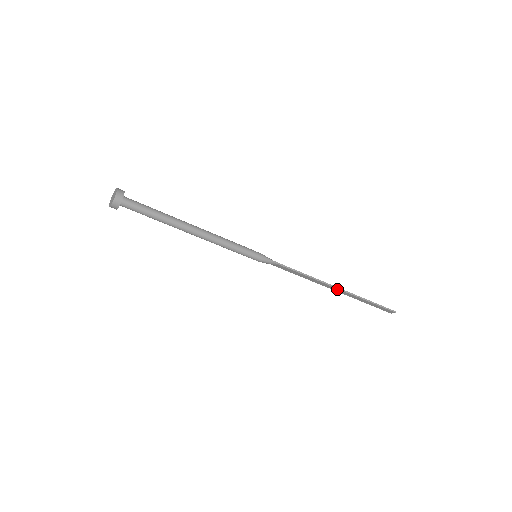
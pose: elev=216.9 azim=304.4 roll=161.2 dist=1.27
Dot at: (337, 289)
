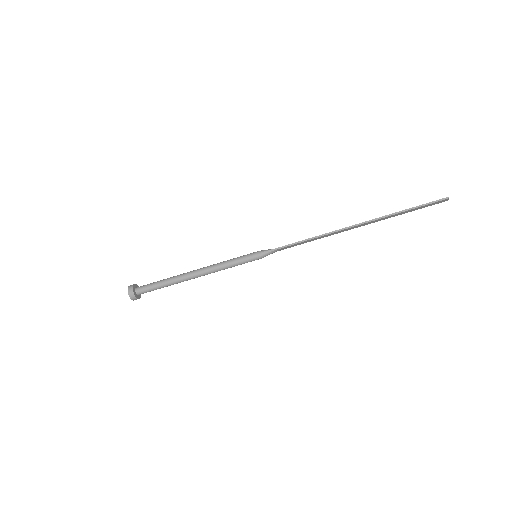
Dot at: (355, 226)
